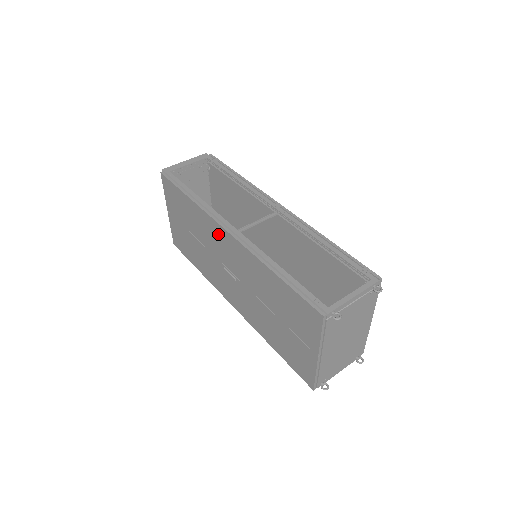
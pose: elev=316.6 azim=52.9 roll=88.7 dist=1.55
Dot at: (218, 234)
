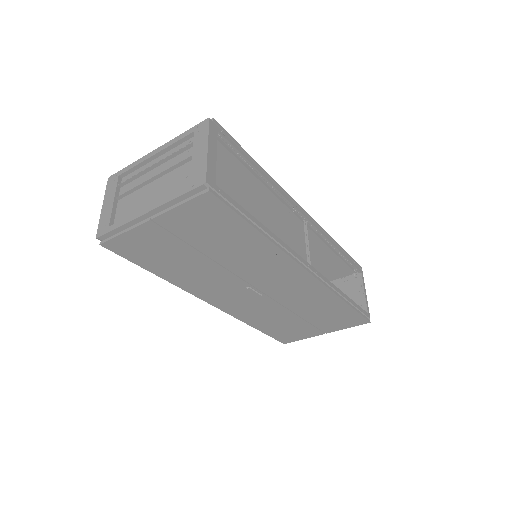
Dot at: (285, 270)
